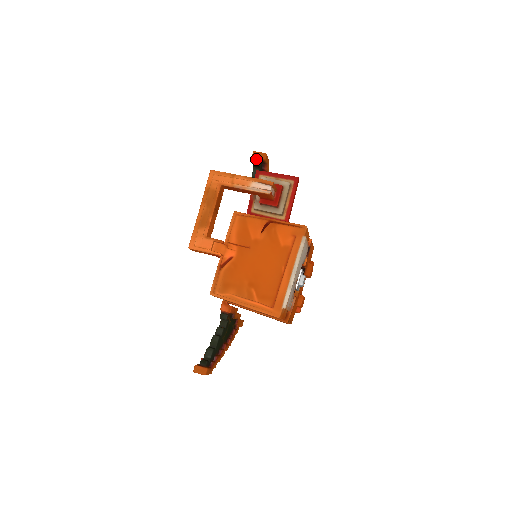
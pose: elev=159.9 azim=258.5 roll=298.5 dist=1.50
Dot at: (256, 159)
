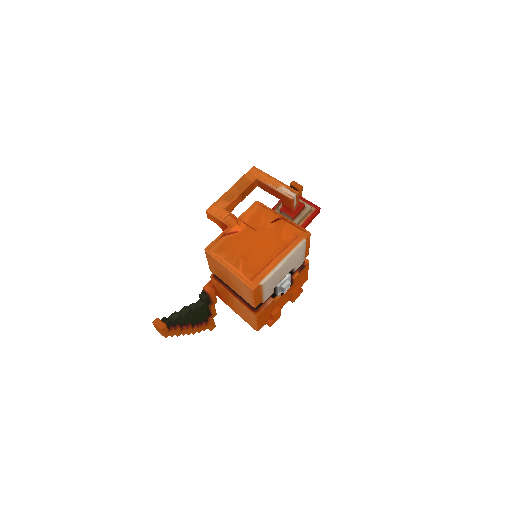
Dot at: (292, 187)
